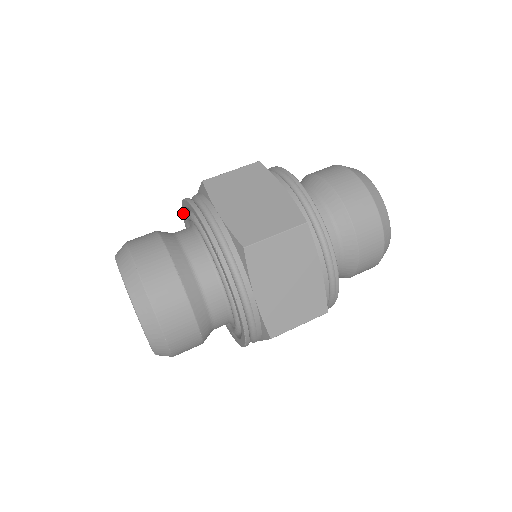
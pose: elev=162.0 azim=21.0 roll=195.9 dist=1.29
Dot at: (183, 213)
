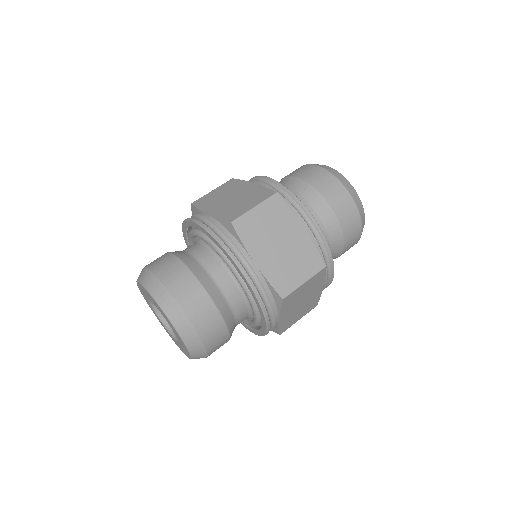
Dot at: (187, 246)
